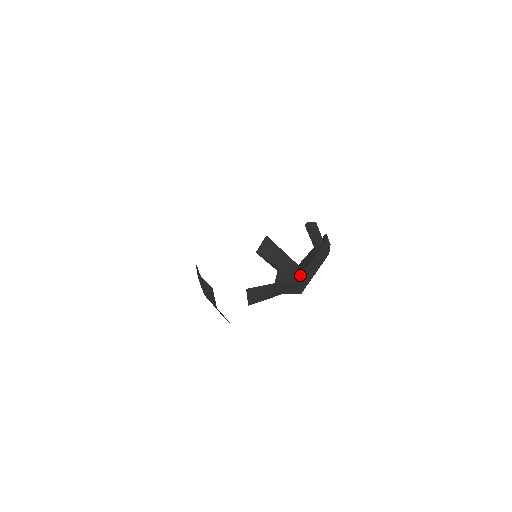
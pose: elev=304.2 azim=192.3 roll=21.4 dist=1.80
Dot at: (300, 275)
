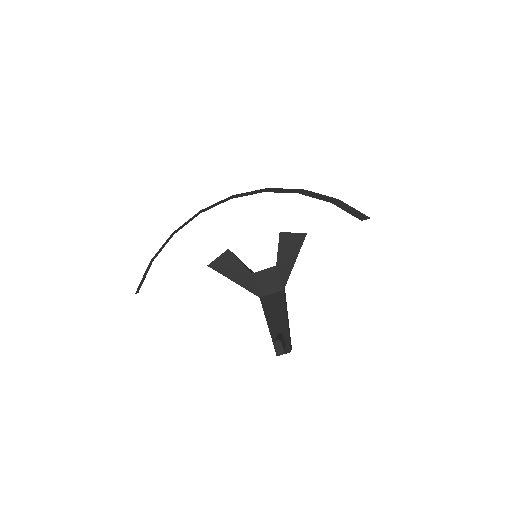
Dot at: (263, 308)
